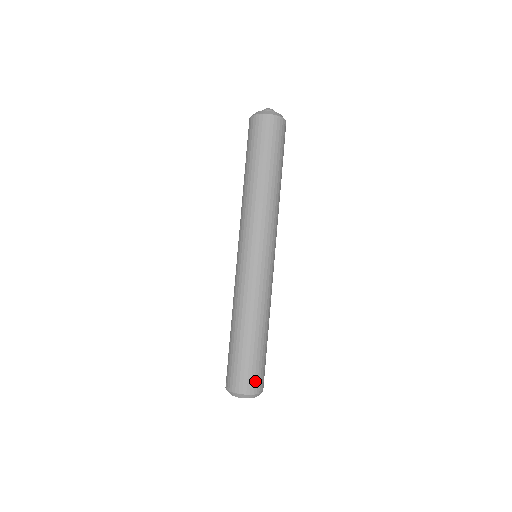
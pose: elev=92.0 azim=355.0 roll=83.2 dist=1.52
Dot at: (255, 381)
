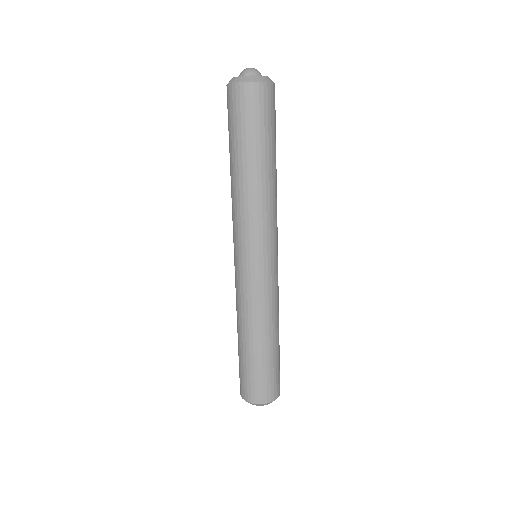
Dot at: (279, 382)
